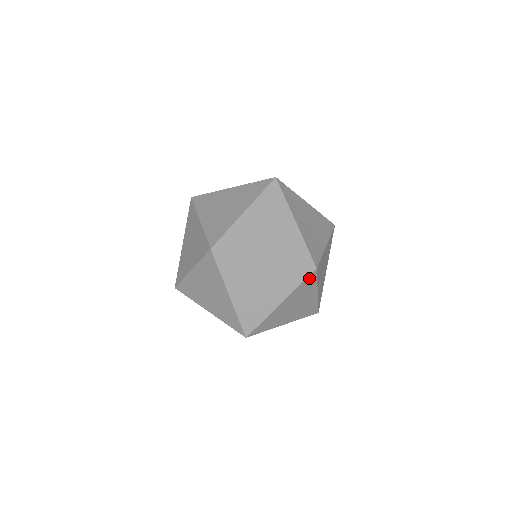
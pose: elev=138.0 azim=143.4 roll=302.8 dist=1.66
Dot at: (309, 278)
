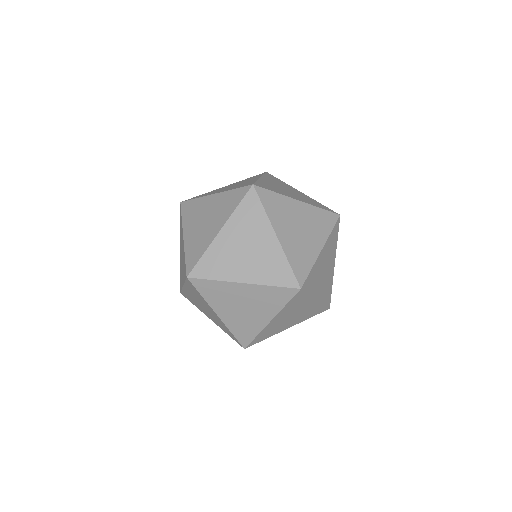
Dot at: (249, 199)
